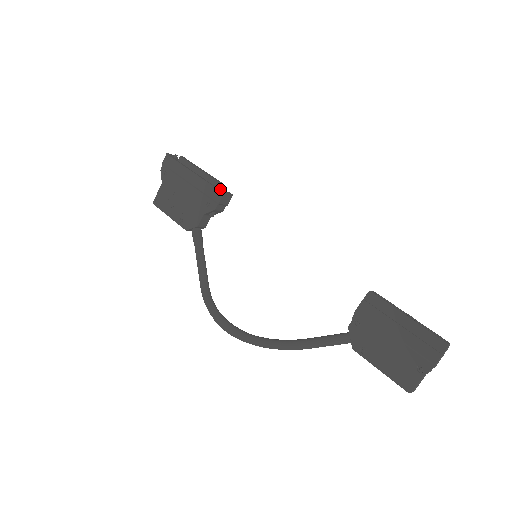
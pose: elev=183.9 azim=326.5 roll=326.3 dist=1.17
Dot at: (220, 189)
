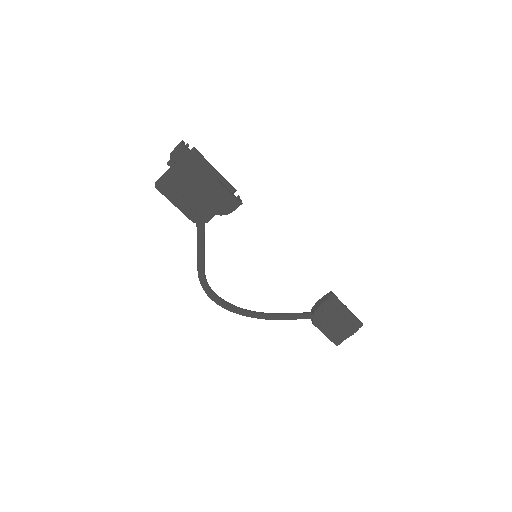
Dot at: (235, 196)
